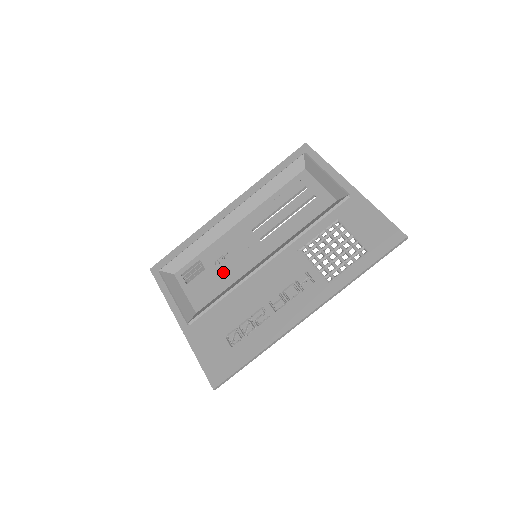
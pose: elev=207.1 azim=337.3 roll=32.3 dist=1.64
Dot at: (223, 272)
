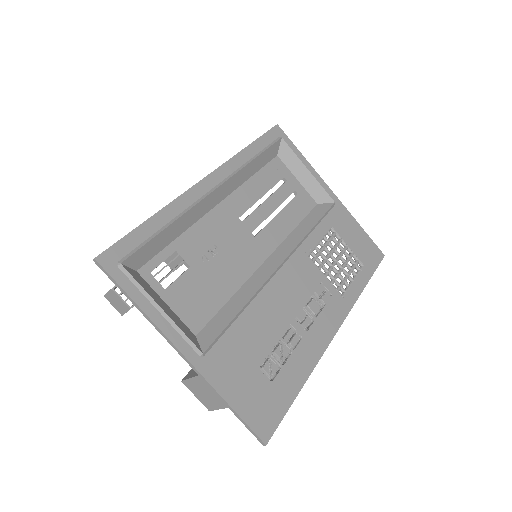
Dot at: (218, 274)
